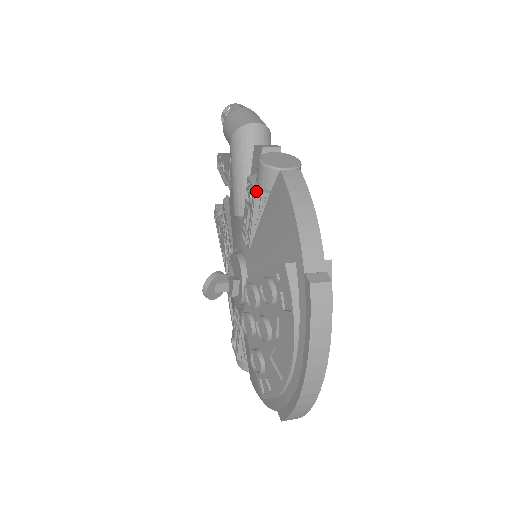
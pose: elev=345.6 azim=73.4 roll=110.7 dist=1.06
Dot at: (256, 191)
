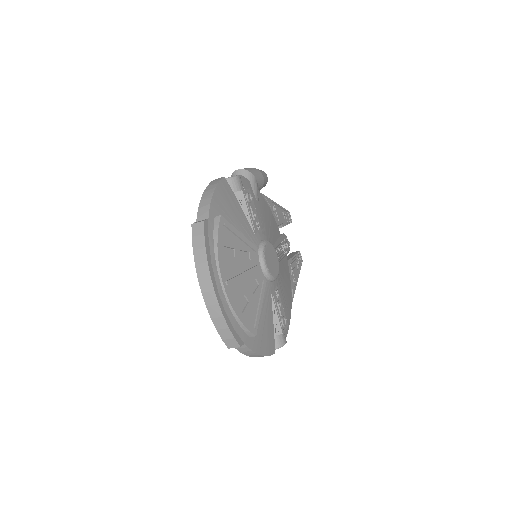
Dot at: occluded
